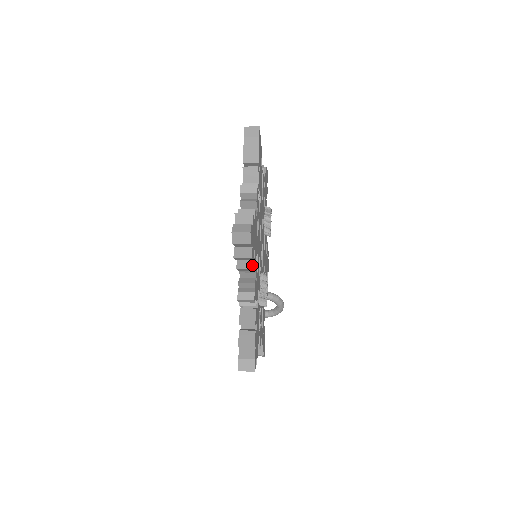
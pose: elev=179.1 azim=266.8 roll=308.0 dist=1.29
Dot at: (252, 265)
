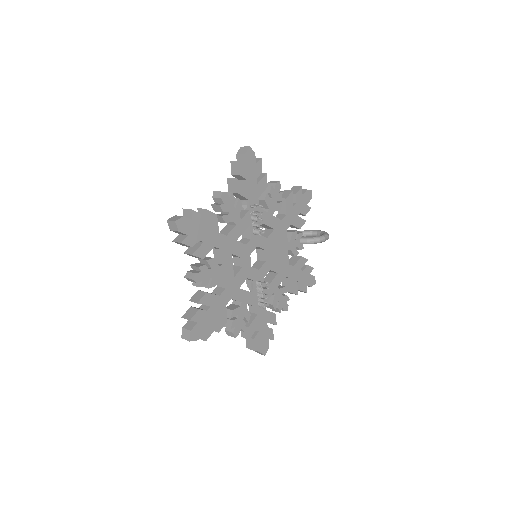
Dot at: (217, 329)
